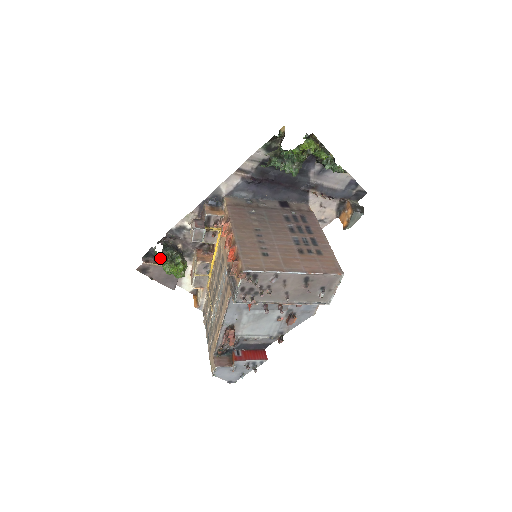
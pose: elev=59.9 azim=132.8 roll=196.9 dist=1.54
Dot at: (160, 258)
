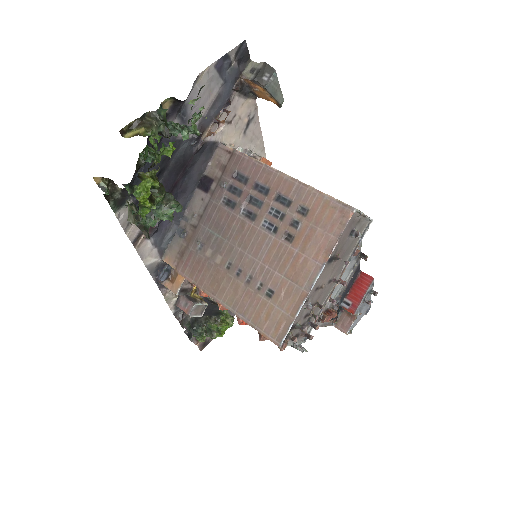
Dot at: occluded
